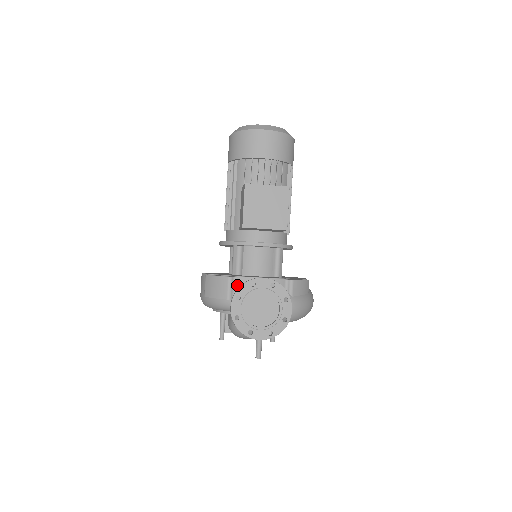
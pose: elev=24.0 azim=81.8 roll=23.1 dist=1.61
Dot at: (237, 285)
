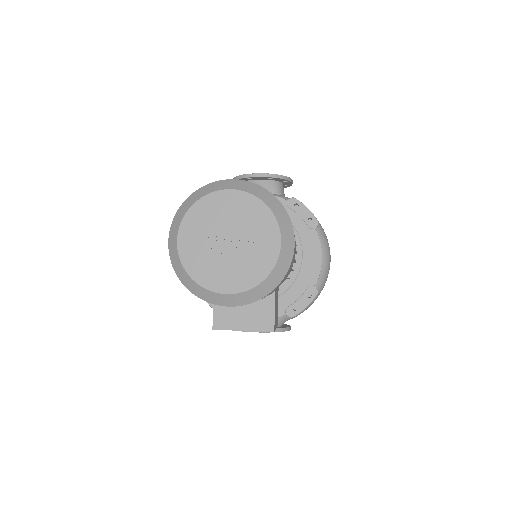
Dot at: occluded
